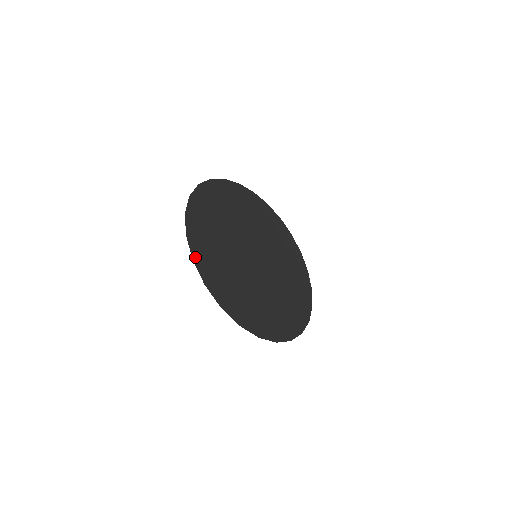
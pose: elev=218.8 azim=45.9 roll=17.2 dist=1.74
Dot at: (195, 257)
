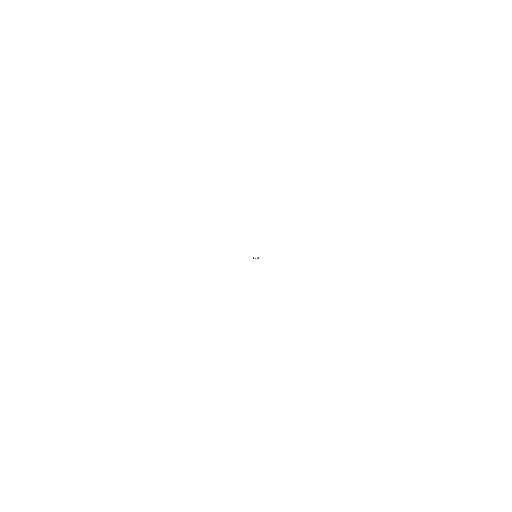
Dot at: occluded
